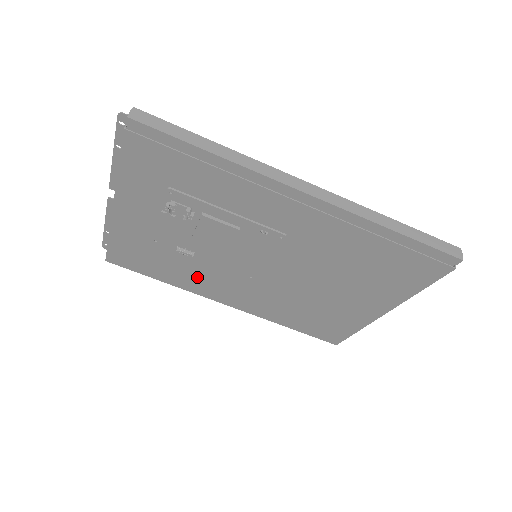
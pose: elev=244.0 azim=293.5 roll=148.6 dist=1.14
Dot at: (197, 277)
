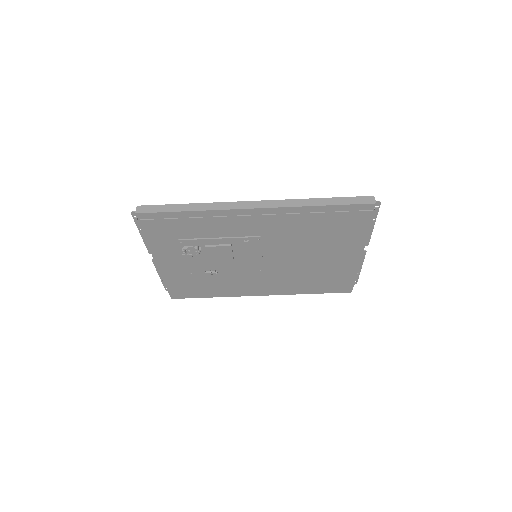
Dot at: (230, 285)
